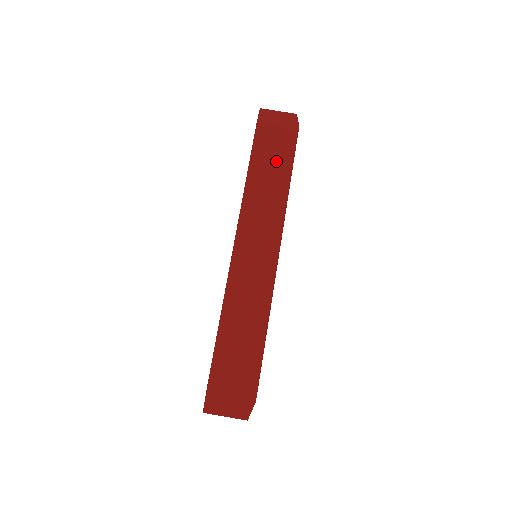
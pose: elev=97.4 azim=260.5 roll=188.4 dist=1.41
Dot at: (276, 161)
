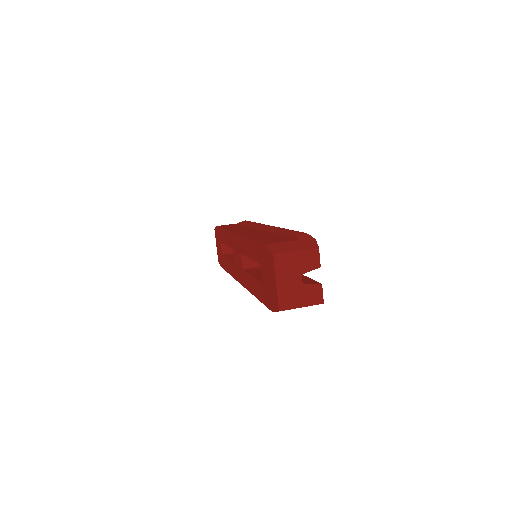
Dot at: (240, 225)
